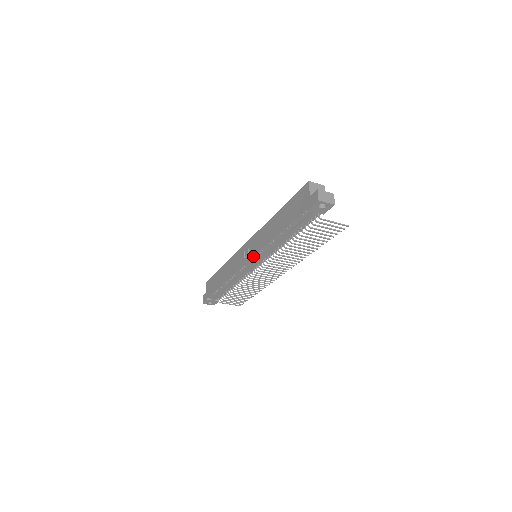
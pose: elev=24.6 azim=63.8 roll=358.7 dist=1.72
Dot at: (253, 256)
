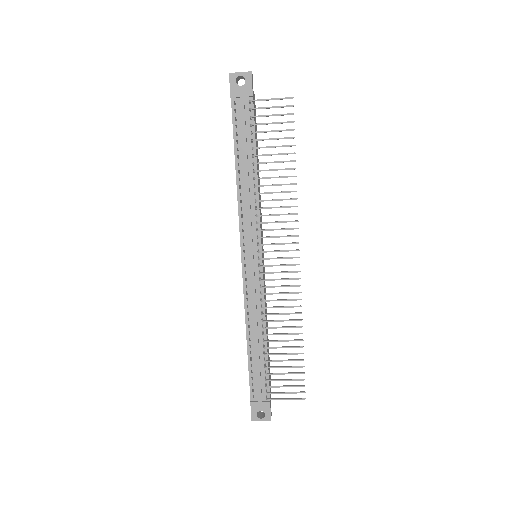
Dot at: (240, 239)
